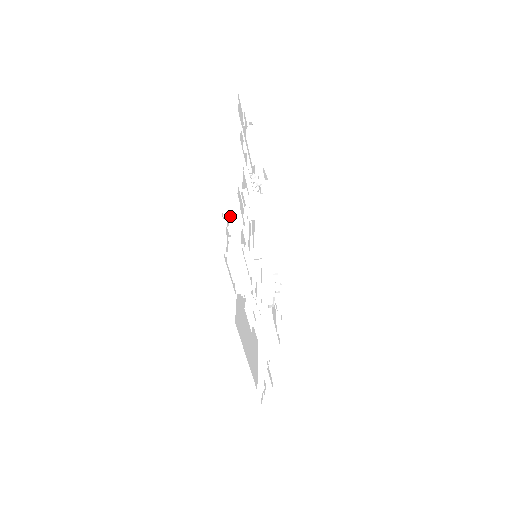
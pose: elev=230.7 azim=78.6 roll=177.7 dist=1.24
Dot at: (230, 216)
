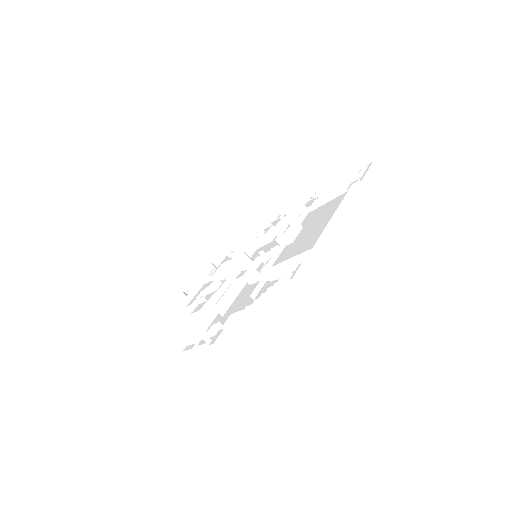
Dot at: occluded
